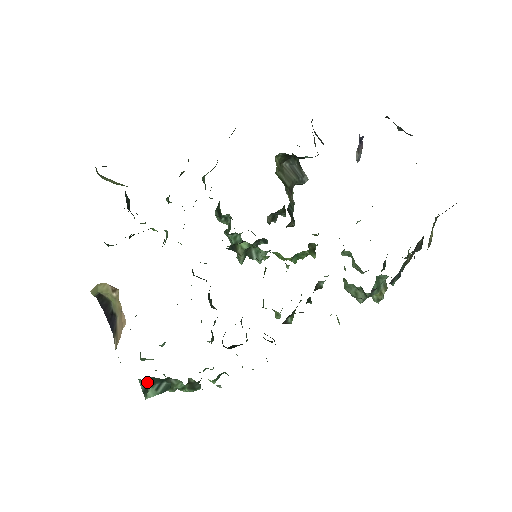
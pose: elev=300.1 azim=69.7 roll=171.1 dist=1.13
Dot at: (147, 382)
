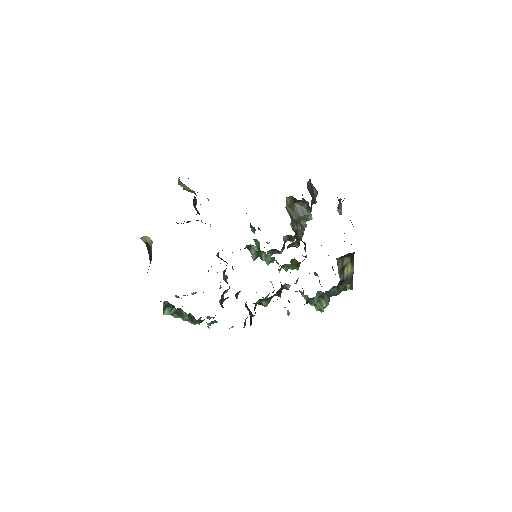
Dot at: (166, 304)
